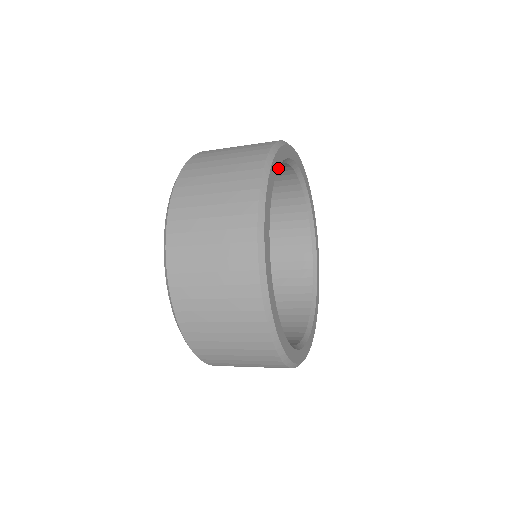
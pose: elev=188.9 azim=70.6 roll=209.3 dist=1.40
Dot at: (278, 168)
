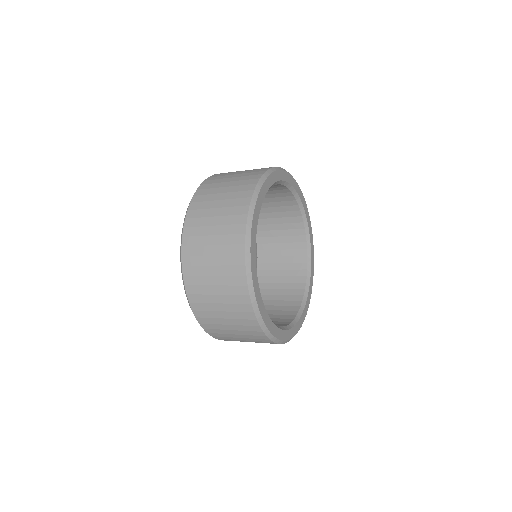
Dot at: occluded
